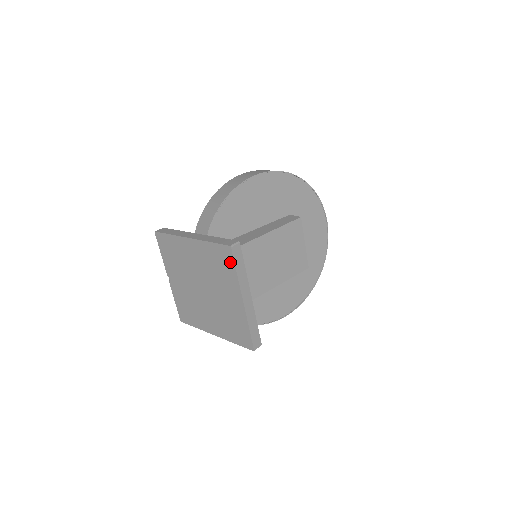
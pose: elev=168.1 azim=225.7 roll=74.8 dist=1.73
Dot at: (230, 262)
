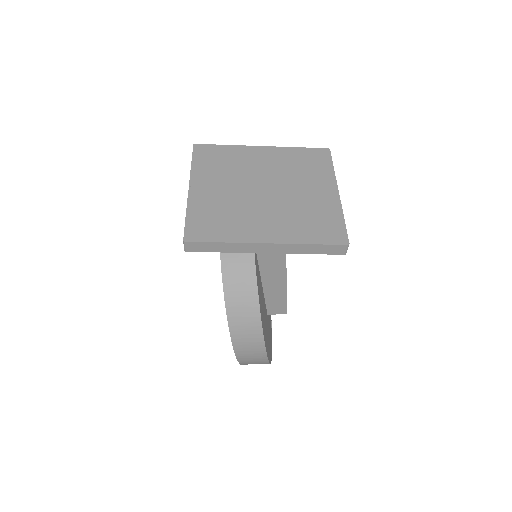
Dot at: (326, 160)
